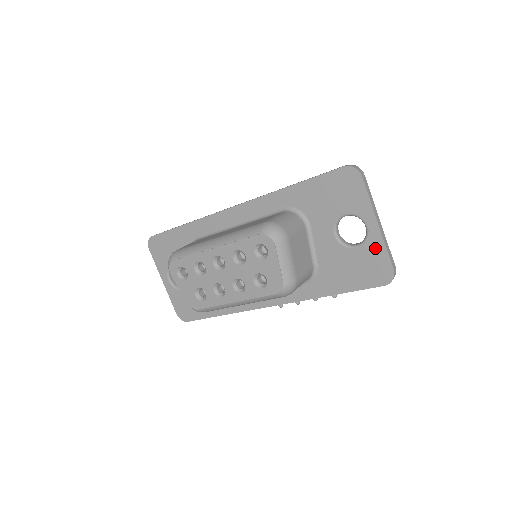
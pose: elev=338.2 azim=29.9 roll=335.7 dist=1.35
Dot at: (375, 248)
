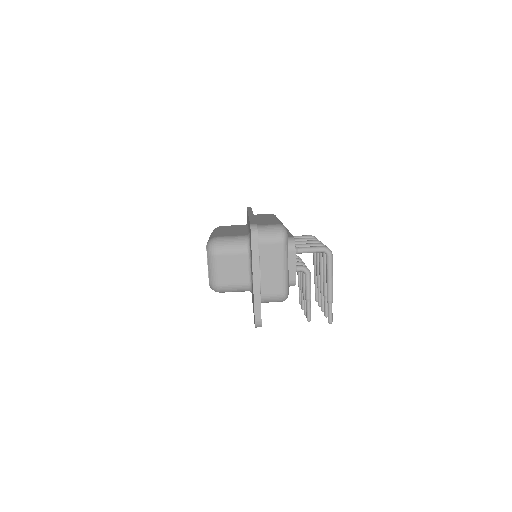
Dot at: (253, 296)
